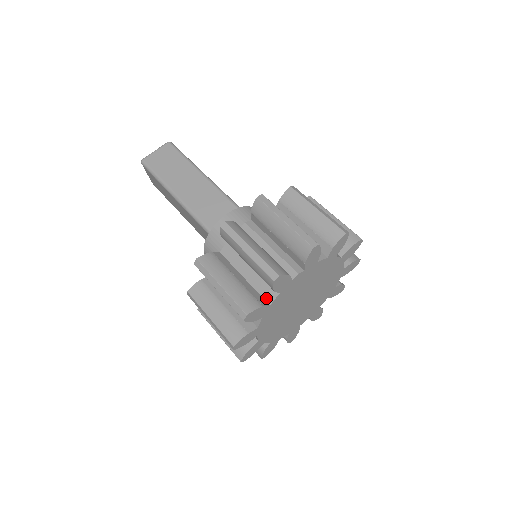
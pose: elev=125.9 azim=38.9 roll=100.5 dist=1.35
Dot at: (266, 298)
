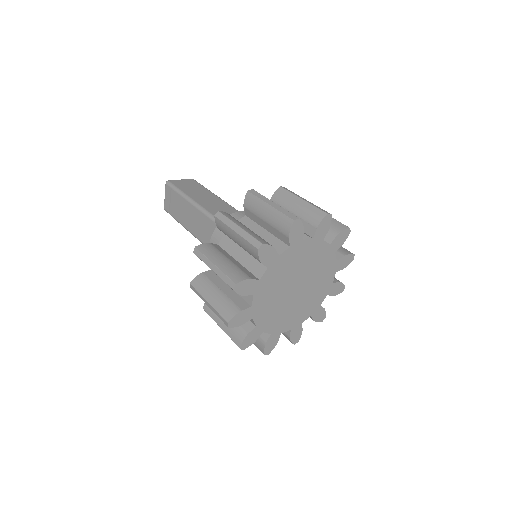
Dot at: (276, 250)
